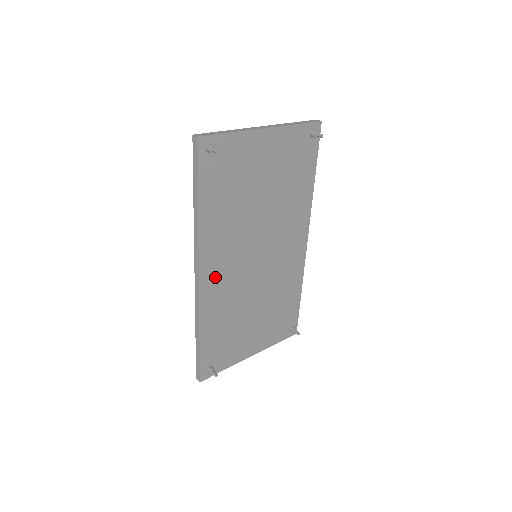
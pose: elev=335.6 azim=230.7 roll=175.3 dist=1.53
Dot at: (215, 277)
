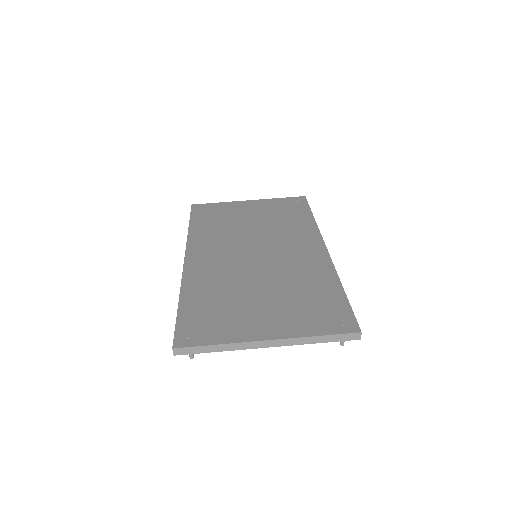
Dot at: occluded
